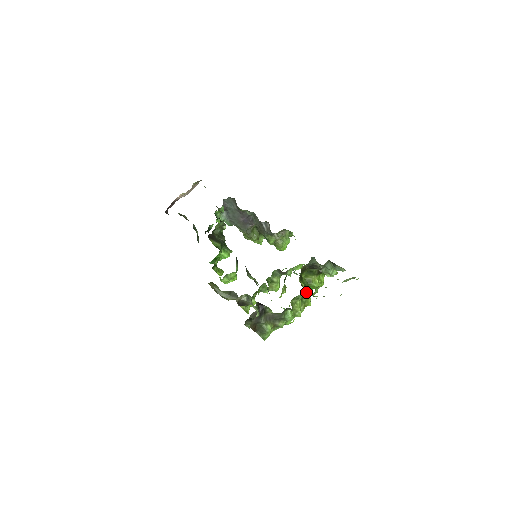
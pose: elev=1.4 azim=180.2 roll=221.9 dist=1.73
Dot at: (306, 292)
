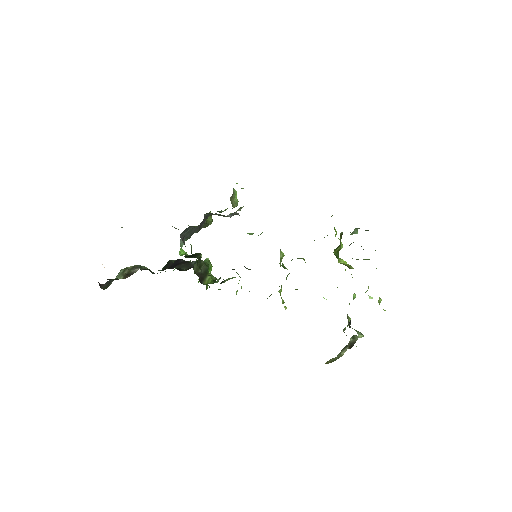
Dot at: (352, 267)
